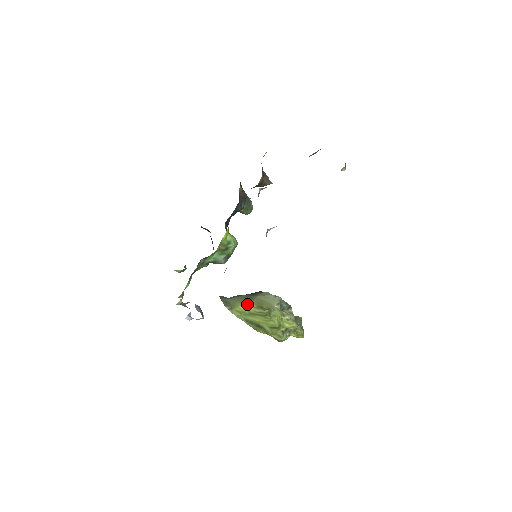
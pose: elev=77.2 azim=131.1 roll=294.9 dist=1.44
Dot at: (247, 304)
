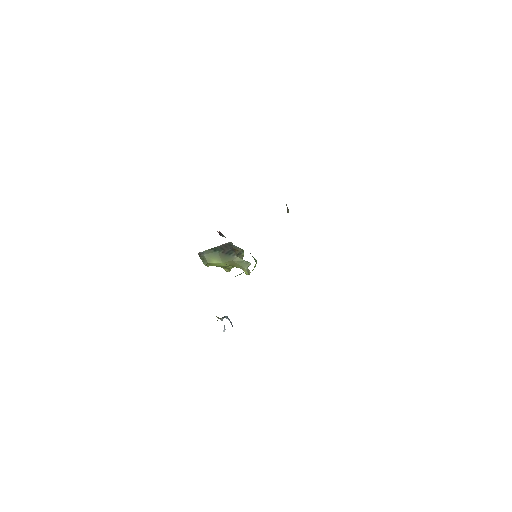
Dot at: (220, 261)
